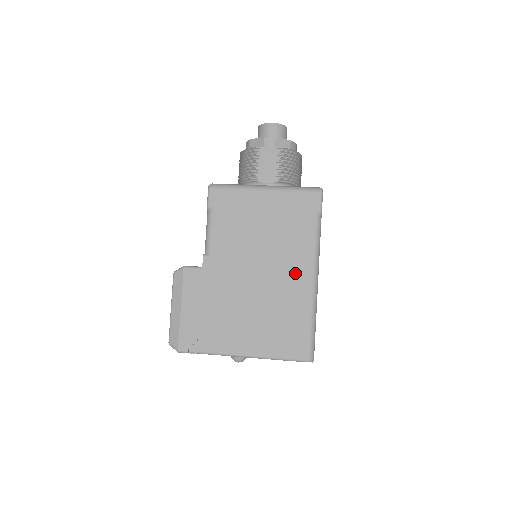
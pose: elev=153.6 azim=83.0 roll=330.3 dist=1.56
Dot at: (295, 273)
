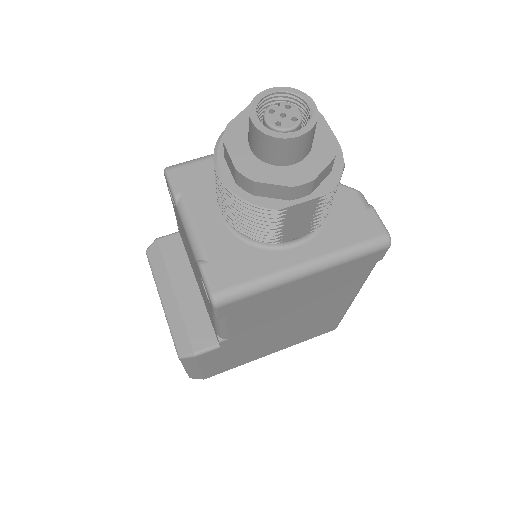
Dot at: (335, 305)
